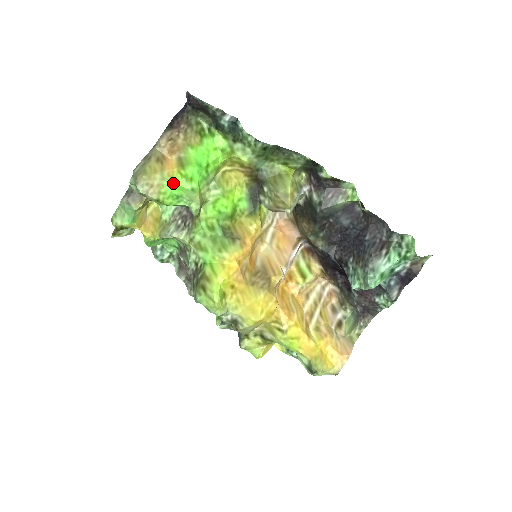
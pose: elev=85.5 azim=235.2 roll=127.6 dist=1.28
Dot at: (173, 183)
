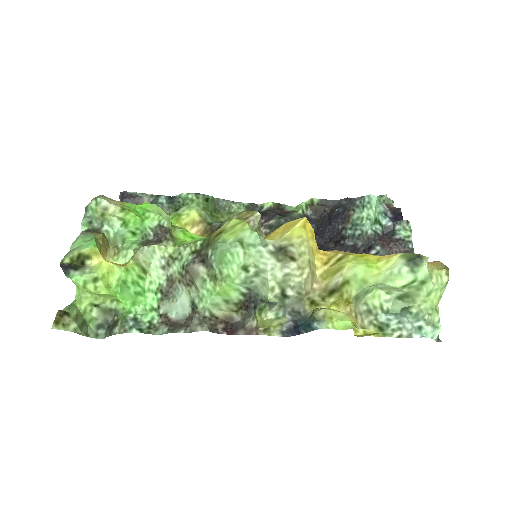
Dot at: (134, 204)
